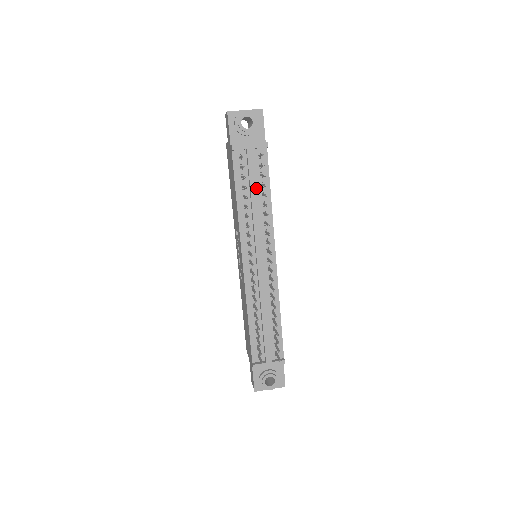
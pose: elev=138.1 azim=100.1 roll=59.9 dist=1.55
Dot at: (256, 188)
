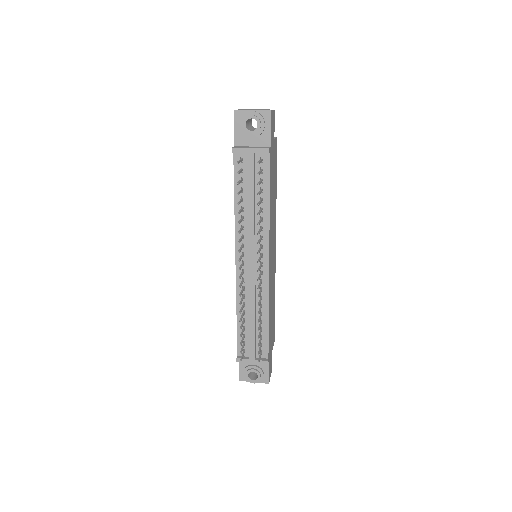
Dot at: (253, 193)
